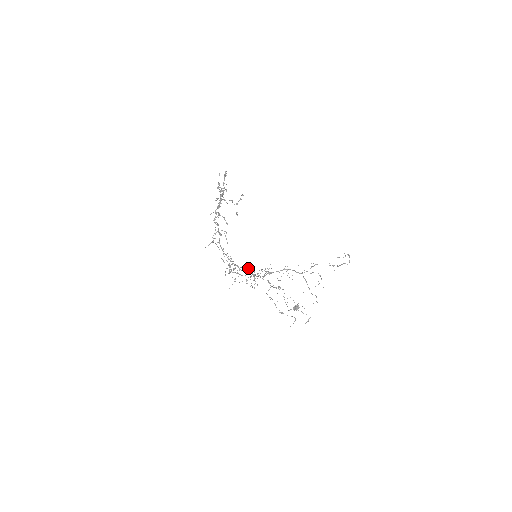
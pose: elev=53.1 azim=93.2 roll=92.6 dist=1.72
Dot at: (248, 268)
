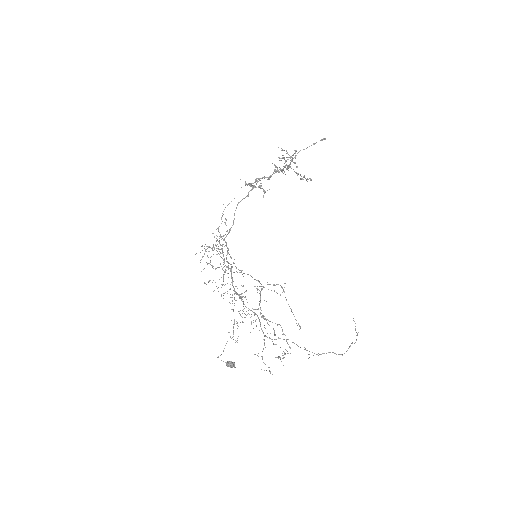
Dot at: (233, 262)
